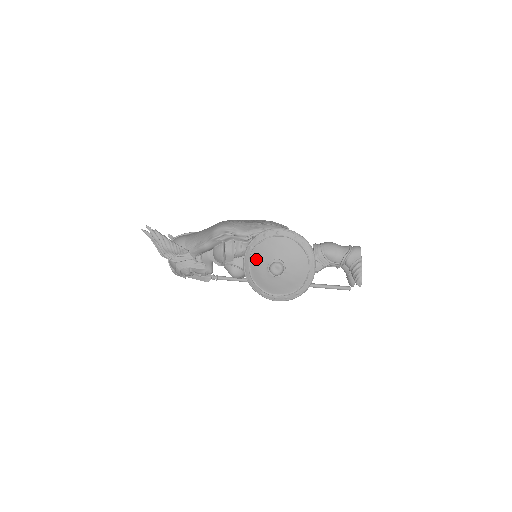
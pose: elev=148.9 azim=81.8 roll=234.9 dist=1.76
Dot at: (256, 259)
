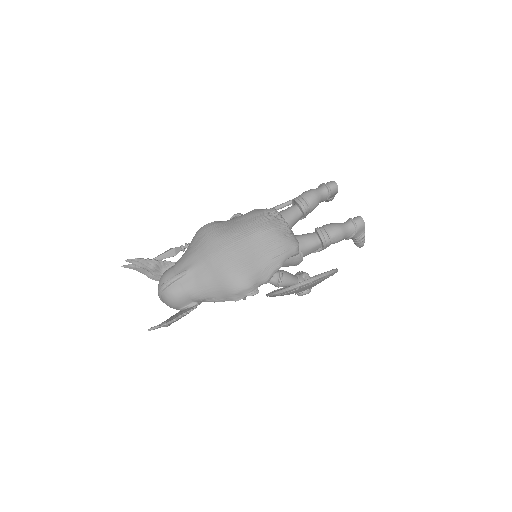
Dot at: occluded
